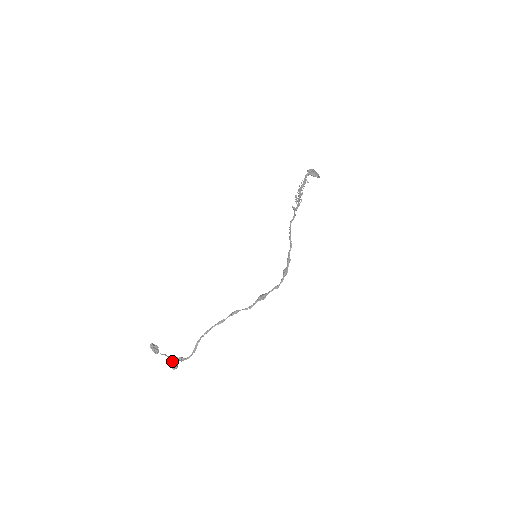
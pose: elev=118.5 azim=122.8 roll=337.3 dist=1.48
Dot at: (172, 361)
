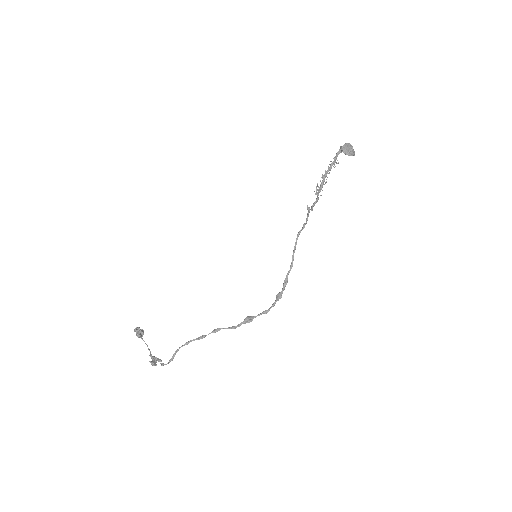
Dot at: (152, 357)
